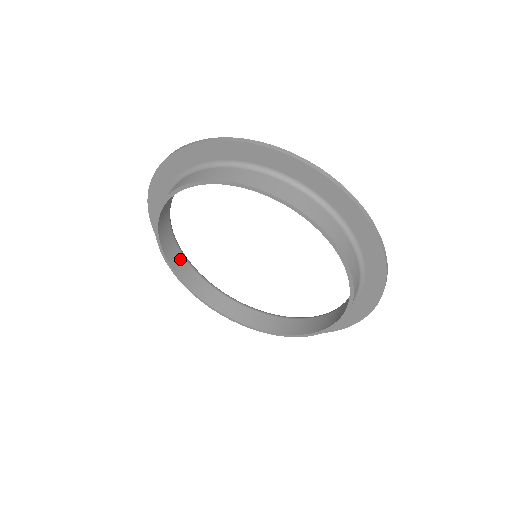
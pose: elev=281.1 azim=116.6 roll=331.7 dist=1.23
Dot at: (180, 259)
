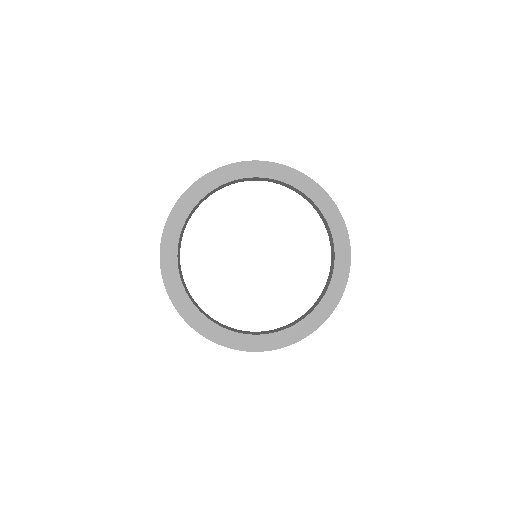
Dot at: (209, 317)
